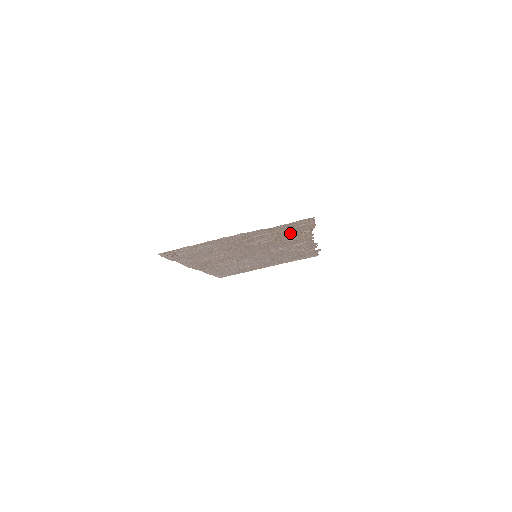
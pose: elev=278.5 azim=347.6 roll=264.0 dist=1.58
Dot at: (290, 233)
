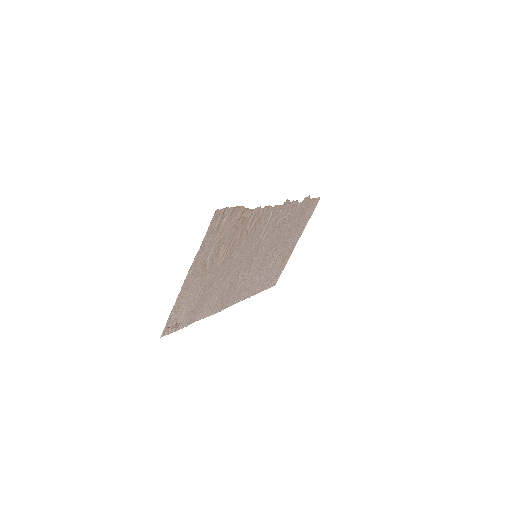
Dot at: (233, 229)
